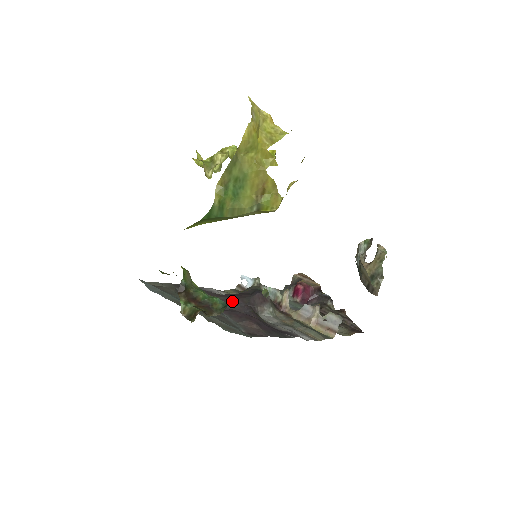
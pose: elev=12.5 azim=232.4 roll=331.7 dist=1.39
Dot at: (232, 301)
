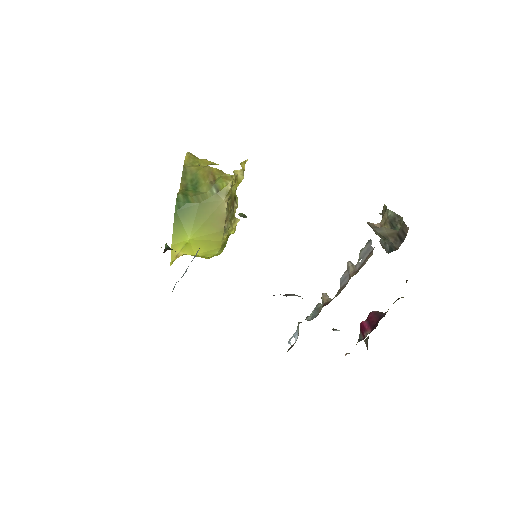
Dot at: occluded
